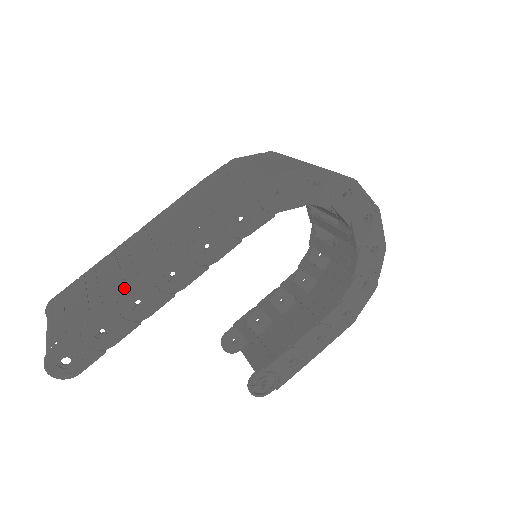
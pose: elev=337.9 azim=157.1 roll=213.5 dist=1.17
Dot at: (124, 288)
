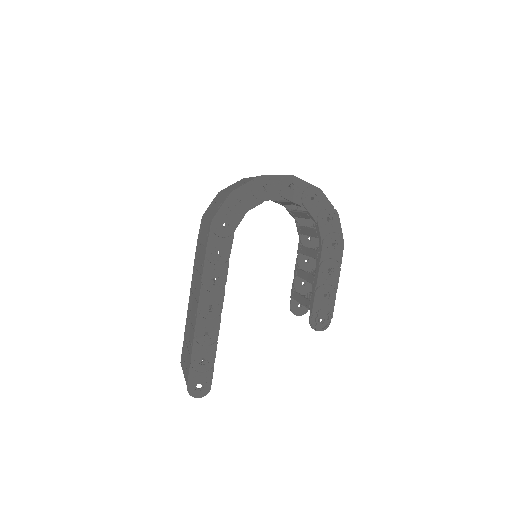
Dot at: (194, 332)
